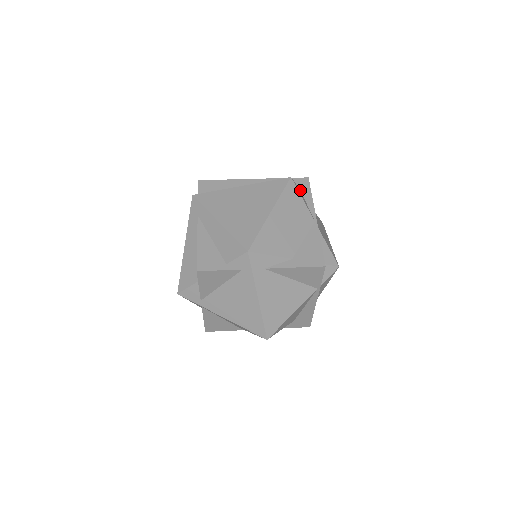
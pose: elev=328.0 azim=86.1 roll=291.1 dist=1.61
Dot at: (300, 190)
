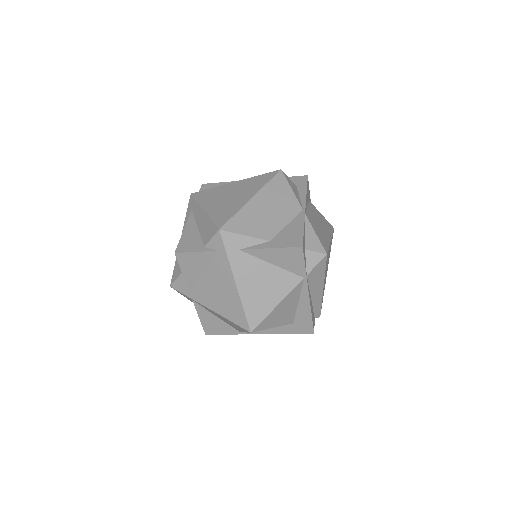
Dot at: (296, 185)
